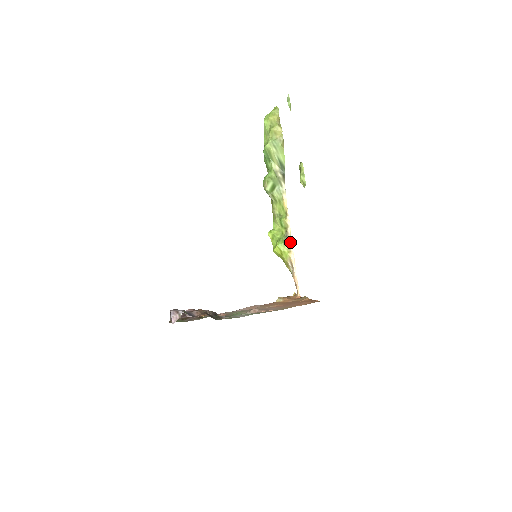
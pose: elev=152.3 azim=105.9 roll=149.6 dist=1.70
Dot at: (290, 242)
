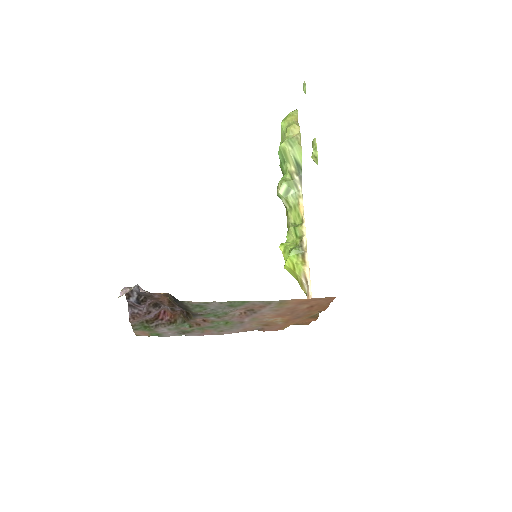
Dot at: (305, 253)
